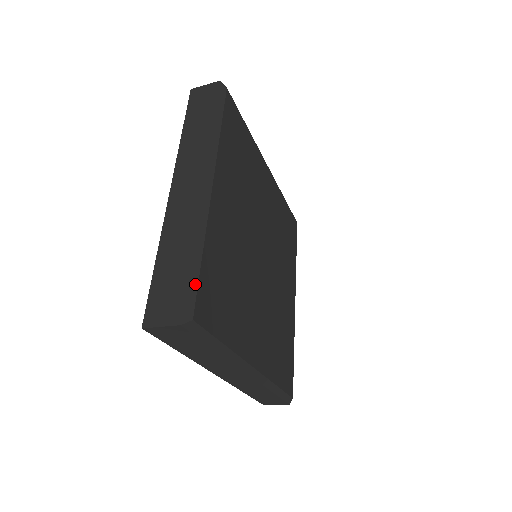
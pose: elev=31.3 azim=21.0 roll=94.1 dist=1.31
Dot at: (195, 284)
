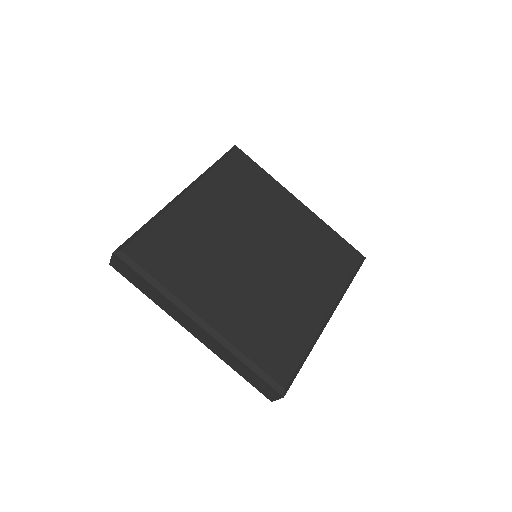
Dot at: (136, 235)
